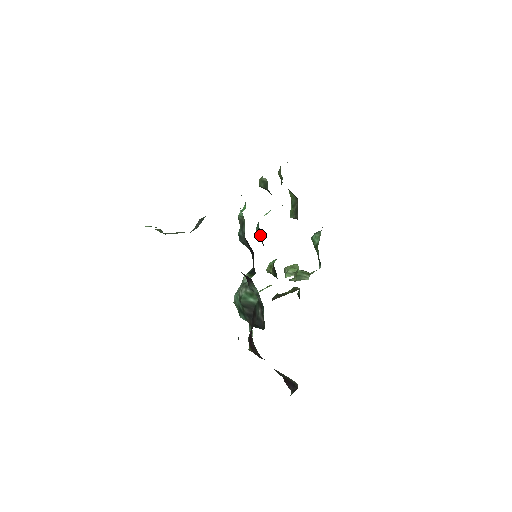
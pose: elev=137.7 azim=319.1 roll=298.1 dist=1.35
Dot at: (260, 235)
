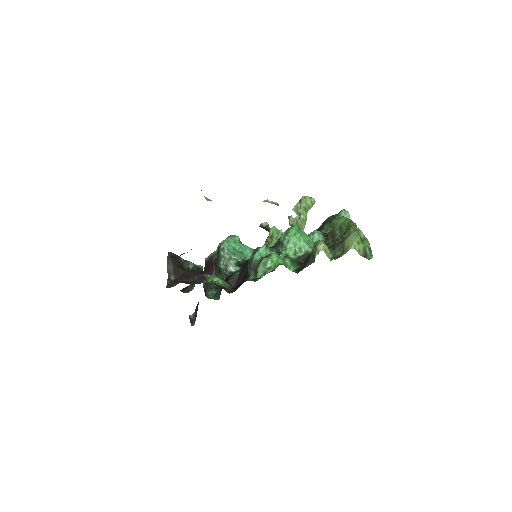
Dot at: (277, 247)
